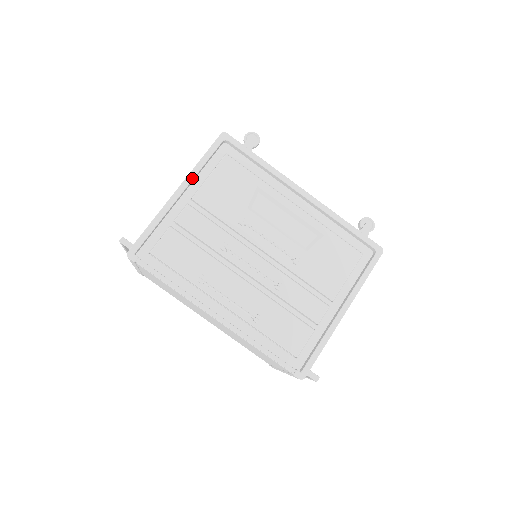
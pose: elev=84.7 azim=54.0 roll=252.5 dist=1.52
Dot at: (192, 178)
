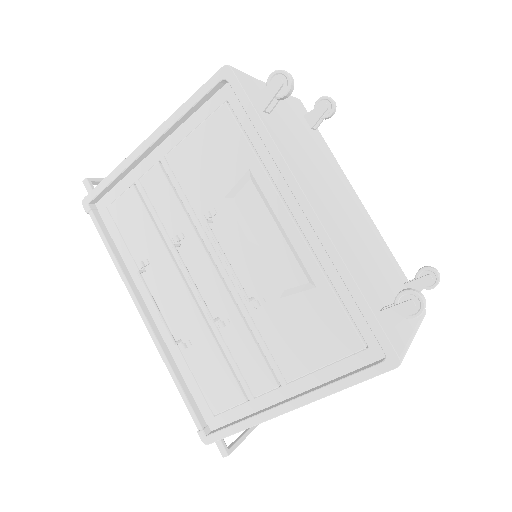
Dot at: (166, 128)
